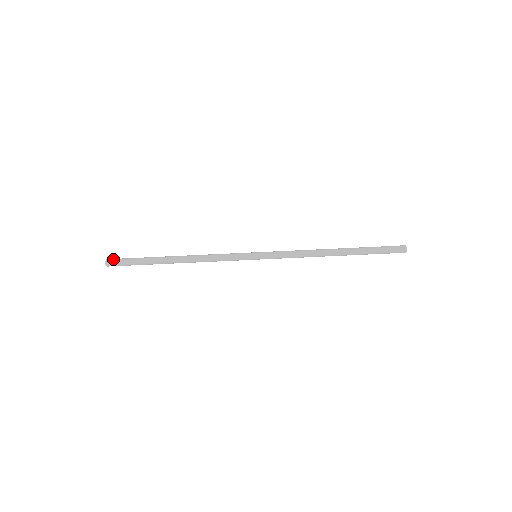
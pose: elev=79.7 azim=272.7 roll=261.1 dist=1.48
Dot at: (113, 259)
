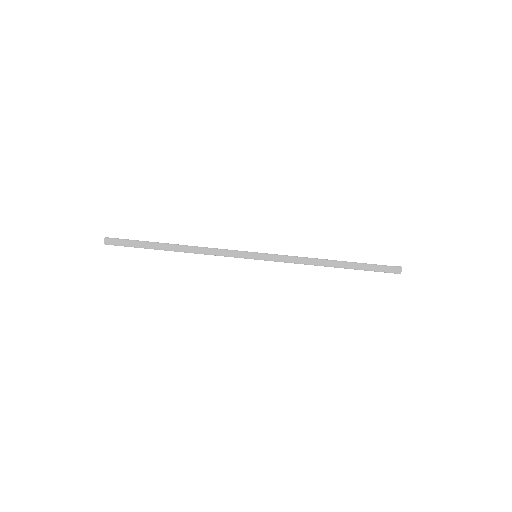
Dot at: occluded
